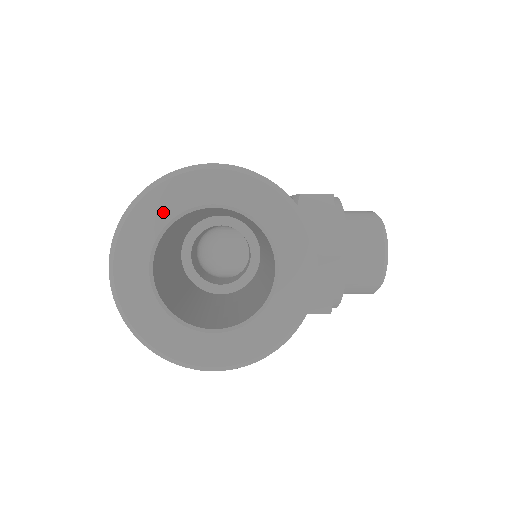
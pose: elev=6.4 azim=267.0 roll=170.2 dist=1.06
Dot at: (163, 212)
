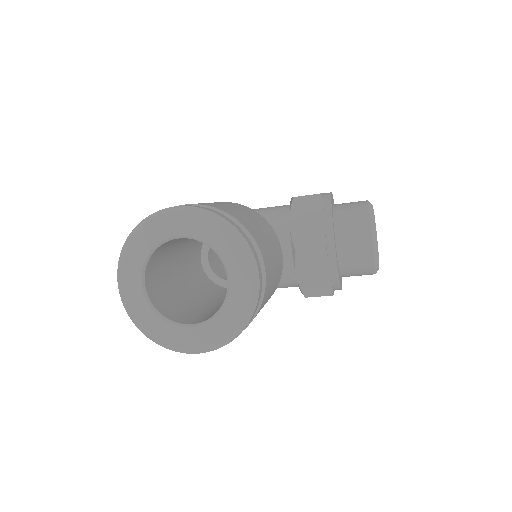
Dot at: (145, 246)
